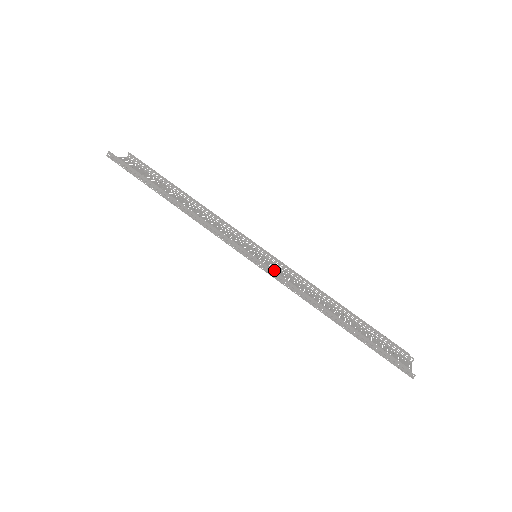
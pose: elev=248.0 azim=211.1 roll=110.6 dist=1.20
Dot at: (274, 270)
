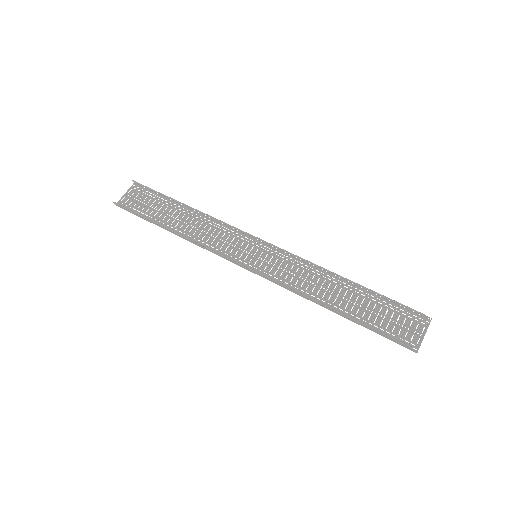
Dot at: (275, 265)
